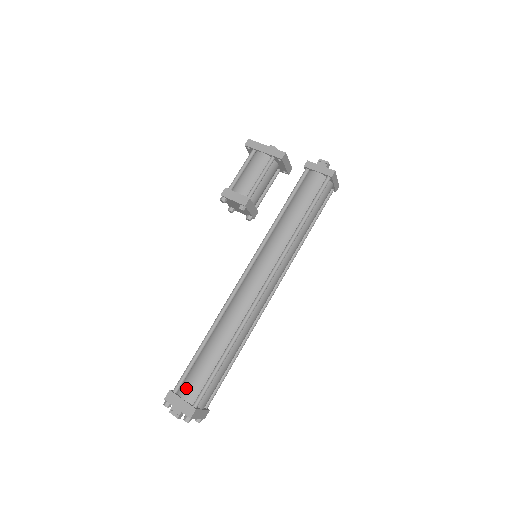
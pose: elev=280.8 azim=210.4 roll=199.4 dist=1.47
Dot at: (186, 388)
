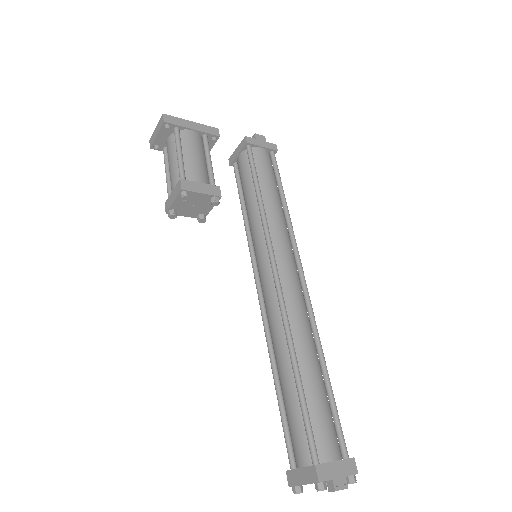
Dot at: (326, 446)
